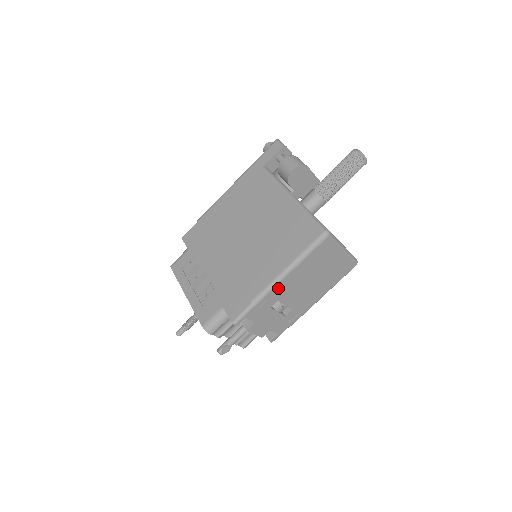
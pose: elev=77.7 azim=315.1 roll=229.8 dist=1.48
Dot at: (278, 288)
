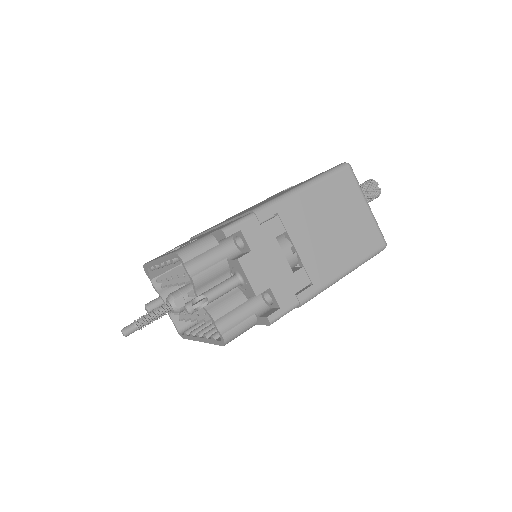
Dot at: (288, 205)
